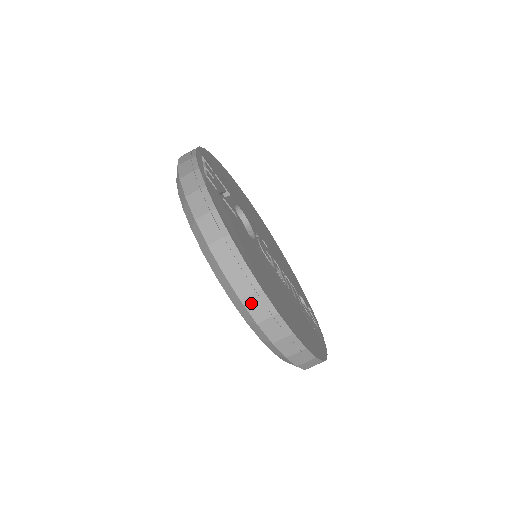
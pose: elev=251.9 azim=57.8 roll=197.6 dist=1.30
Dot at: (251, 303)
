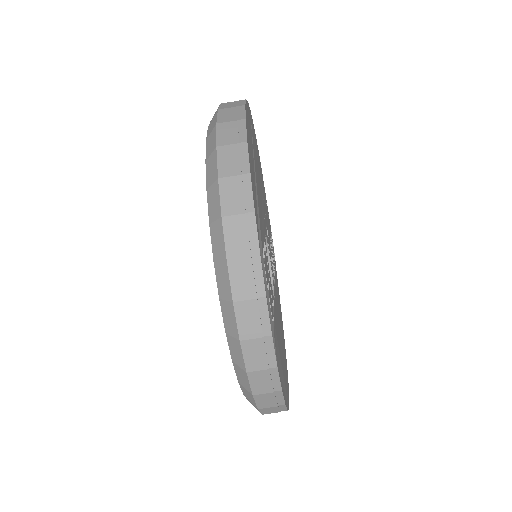
Dot at: occluded
